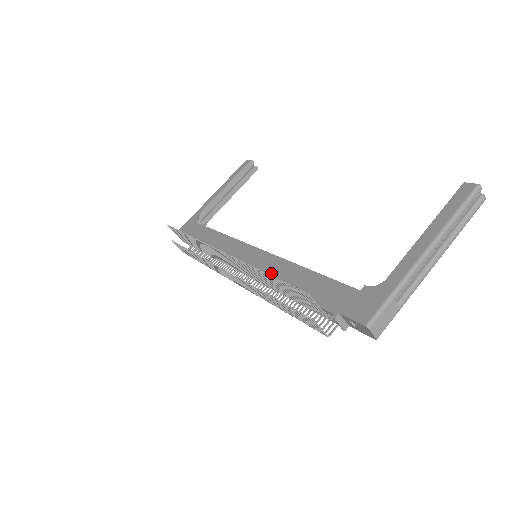
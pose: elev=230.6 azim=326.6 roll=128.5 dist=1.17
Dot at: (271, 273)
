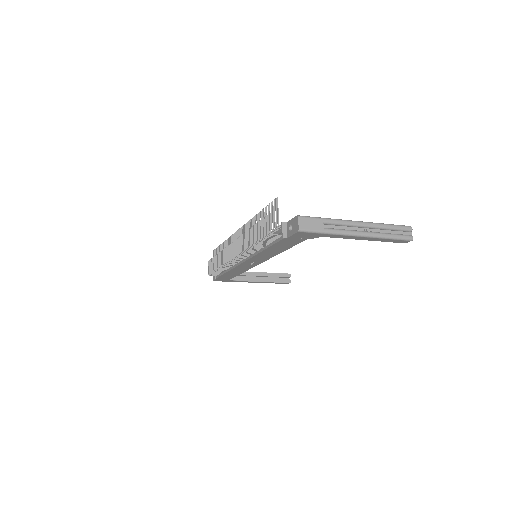
Dot at: occluded
